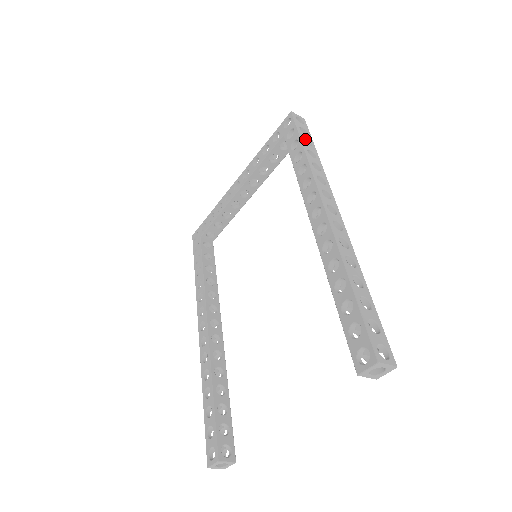
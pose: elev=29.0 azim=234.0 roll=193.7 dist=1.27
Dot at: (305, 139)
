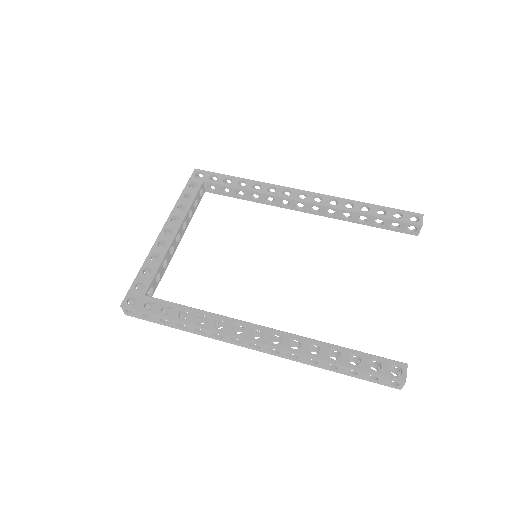
Dot at: (226, 180)
